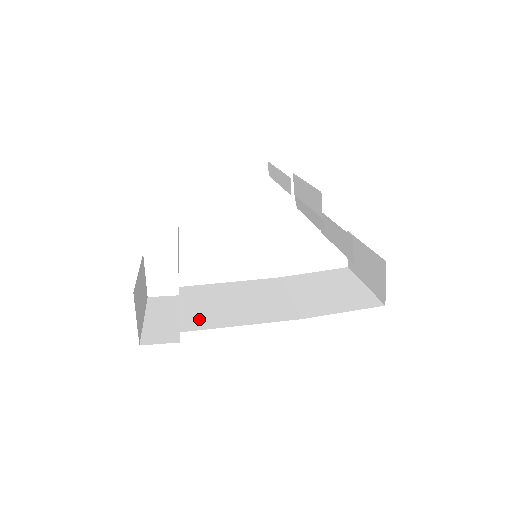
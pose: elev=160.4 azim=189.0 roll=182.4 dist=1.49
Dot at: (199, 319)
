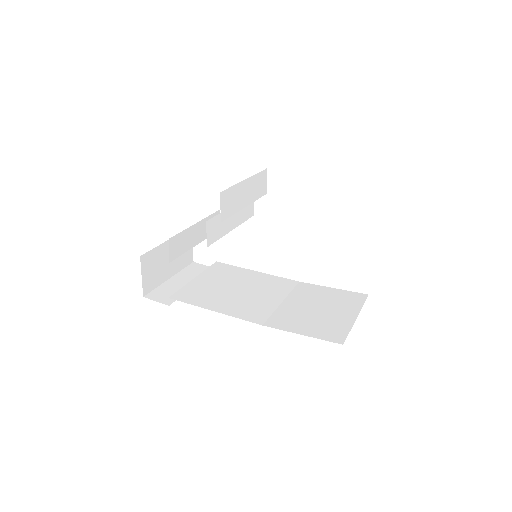
Dot at: (194, 293)
